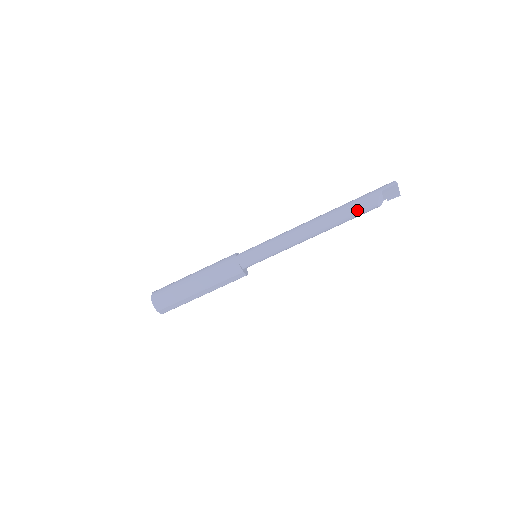
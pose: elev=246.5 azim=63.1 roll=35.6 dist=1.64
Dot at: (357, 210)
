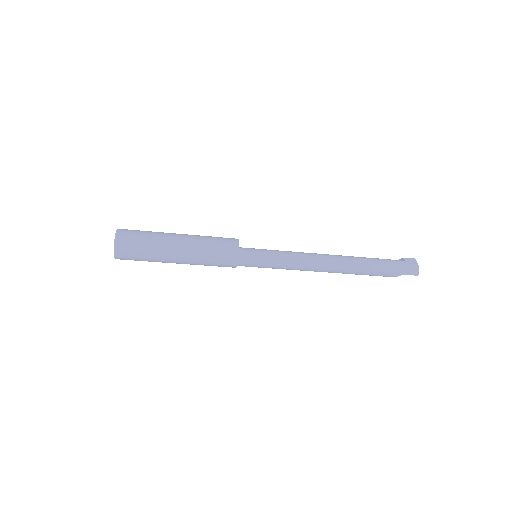
Dot at: (371, 275)
